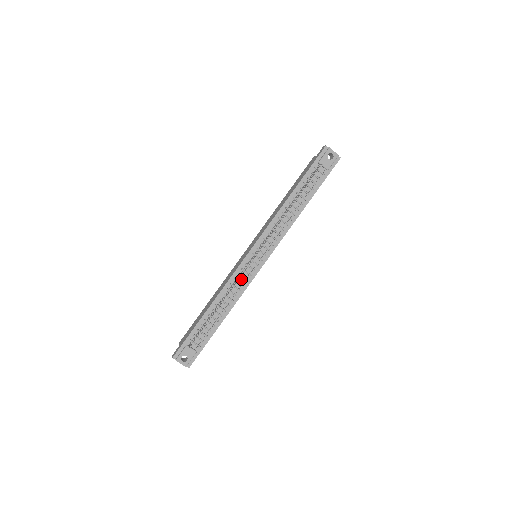
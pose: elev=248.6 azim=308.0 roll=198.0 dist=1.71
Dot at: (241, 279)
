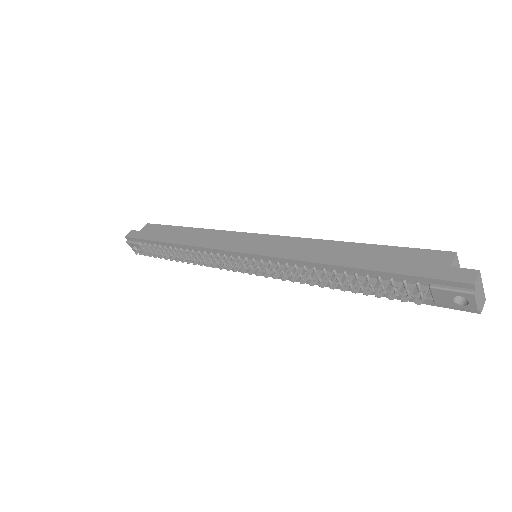
Dot at: occluded
